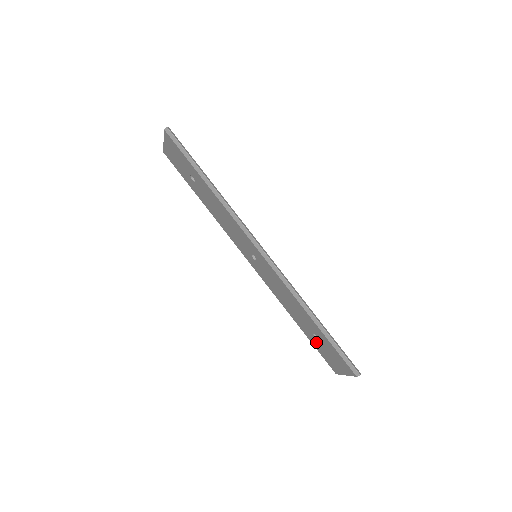
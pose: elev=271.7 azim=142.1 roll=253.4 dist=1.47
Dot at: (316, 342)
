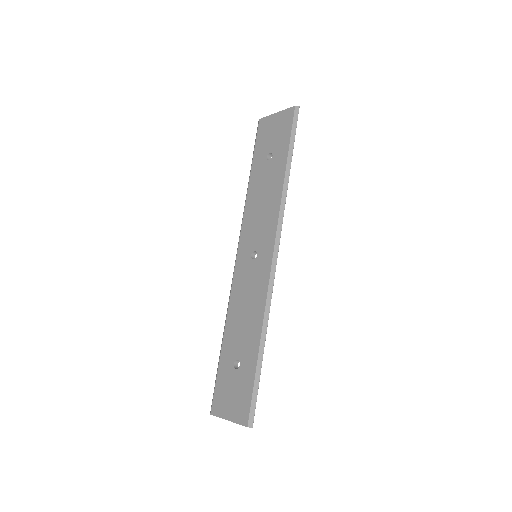
Dot at: (228, 369)
